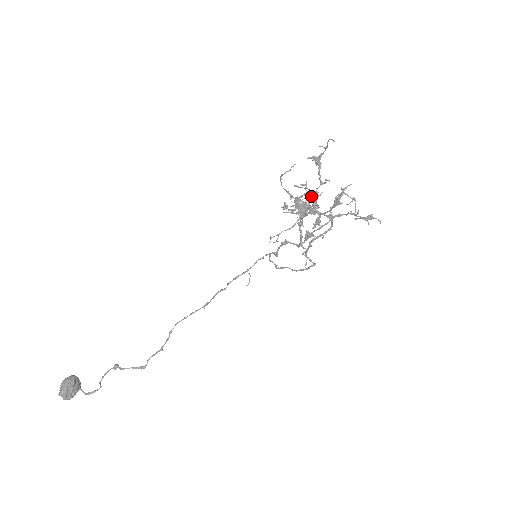
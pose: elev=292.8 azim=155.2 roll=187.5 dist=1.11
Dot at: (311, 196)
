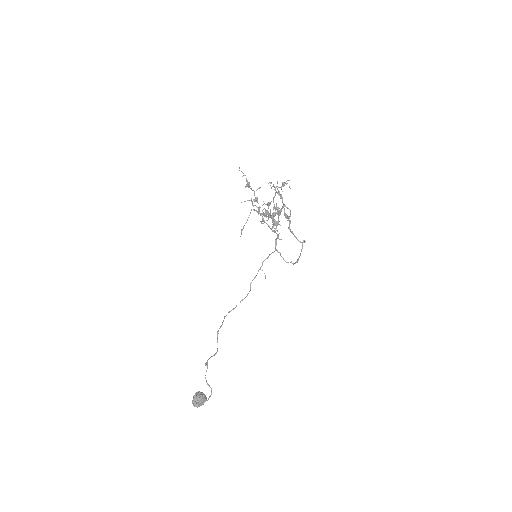
Dot at: (255, 201)
